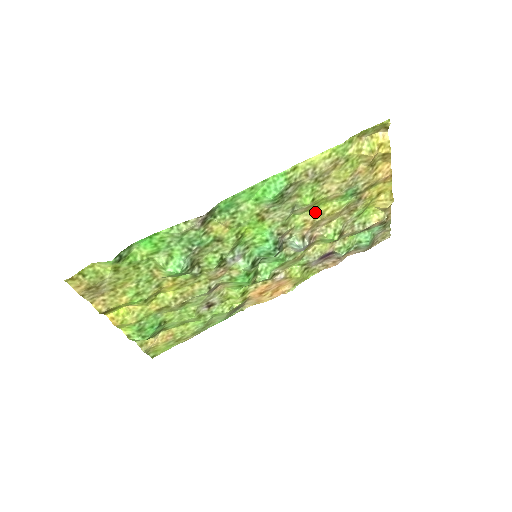
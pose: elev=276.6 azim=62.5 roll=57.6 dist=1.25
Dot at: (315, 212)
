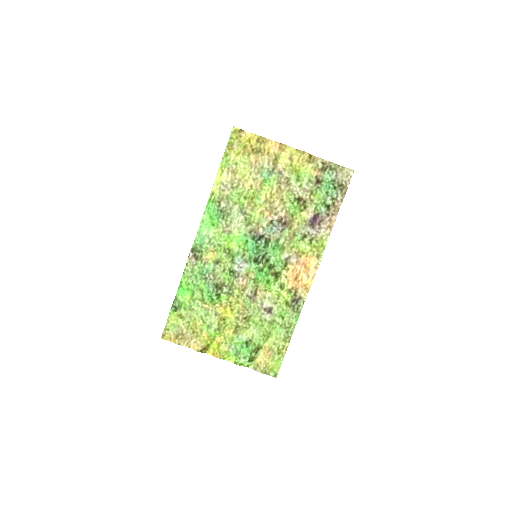
Dot at: (260, 203)
